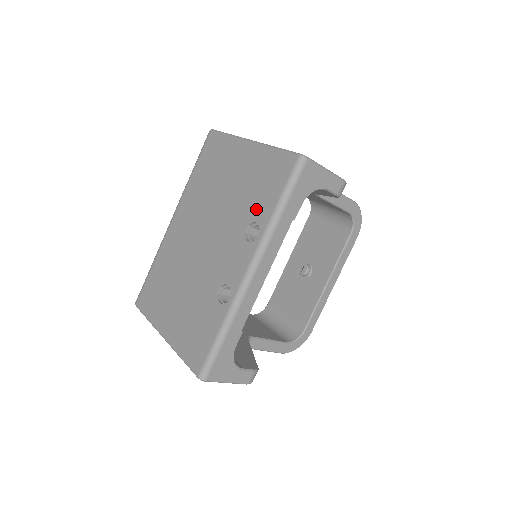
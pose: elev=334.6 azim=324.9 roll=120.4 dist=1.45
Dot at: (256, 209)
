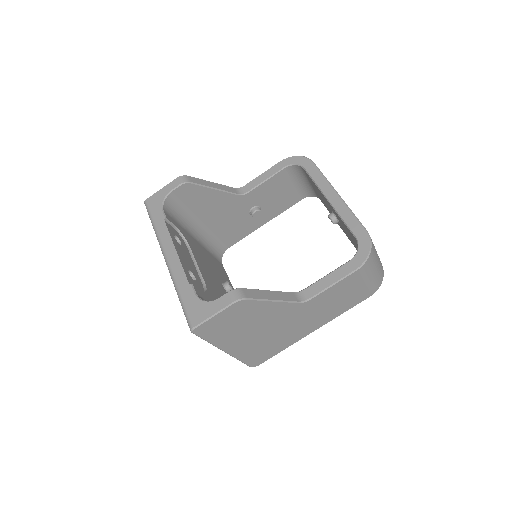
Dot at: occluded
